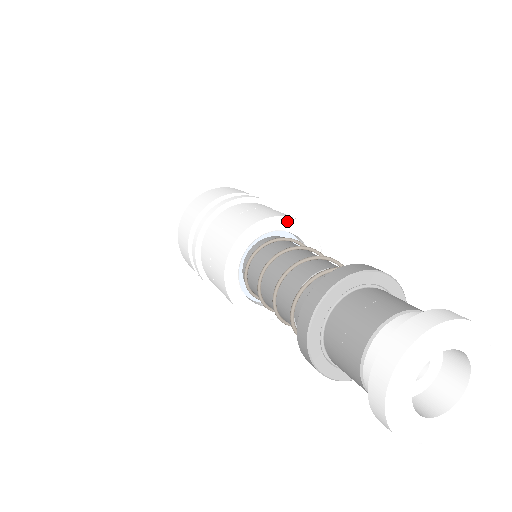
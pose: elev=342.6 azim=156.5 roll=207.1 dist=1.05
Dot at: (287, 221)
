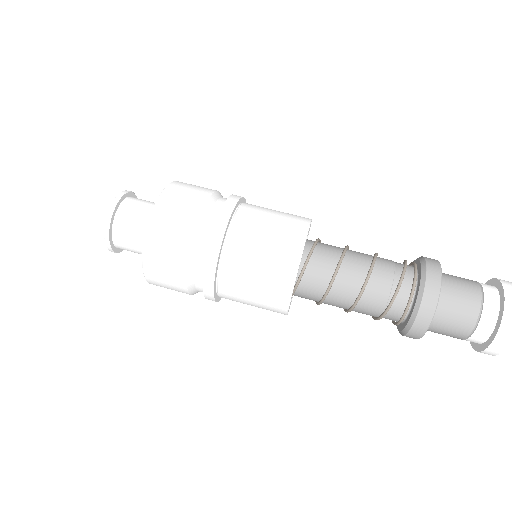
Dot at: (310, 224)
